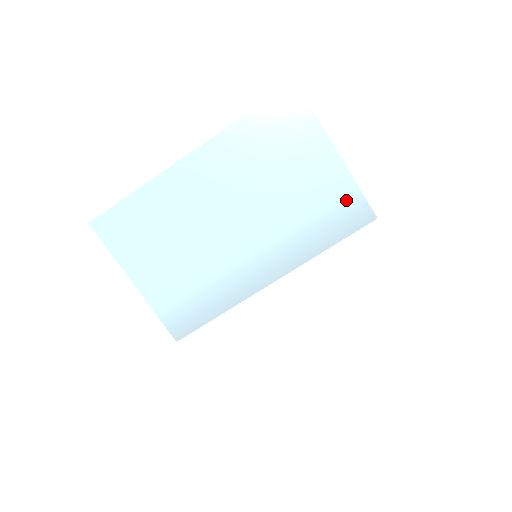
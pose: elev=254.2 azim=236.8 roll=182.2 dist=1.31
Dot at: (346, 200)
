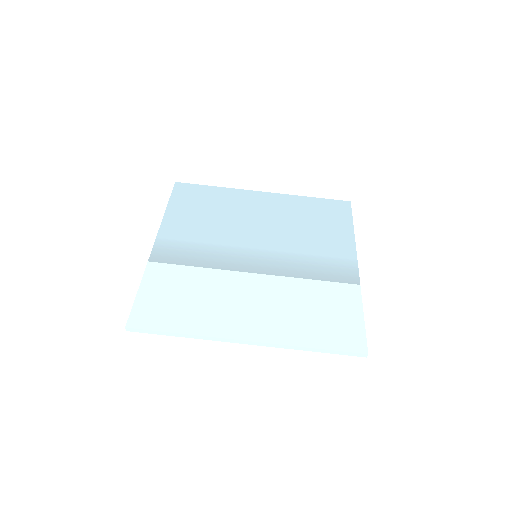
Dot at: (344, 263)
